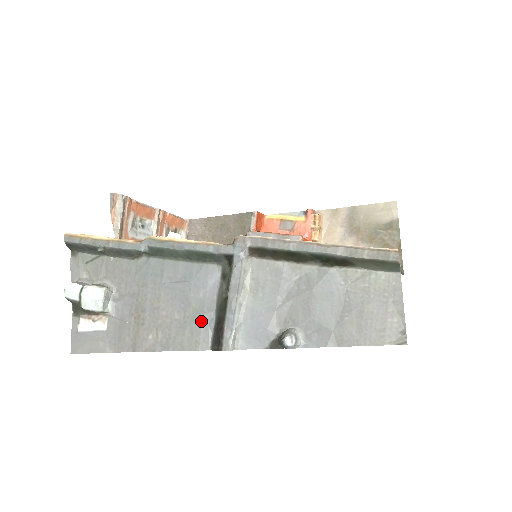
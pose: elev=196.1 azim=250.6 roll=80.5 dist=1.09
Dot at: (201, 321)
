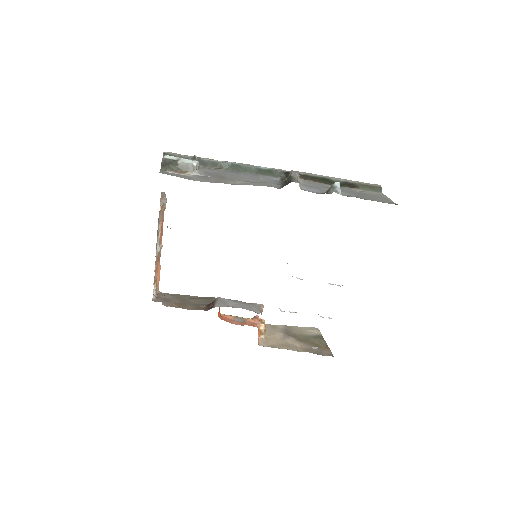
Dot at: (271, 183)
